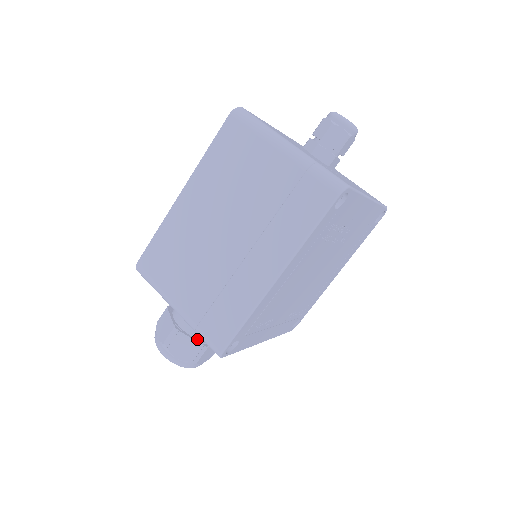
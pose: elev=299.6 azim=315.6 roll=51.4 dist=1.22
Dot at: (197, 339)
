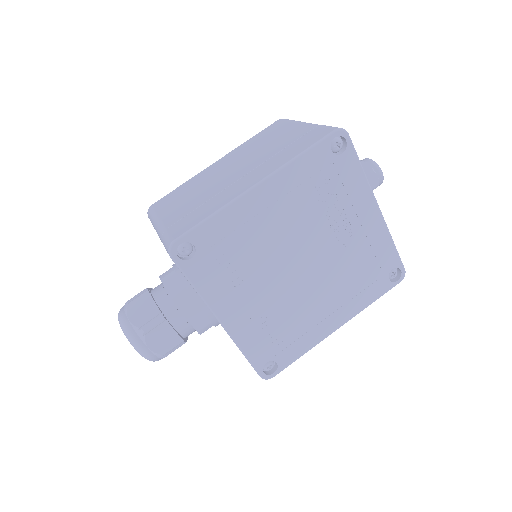
Dot at: (160, 308)
